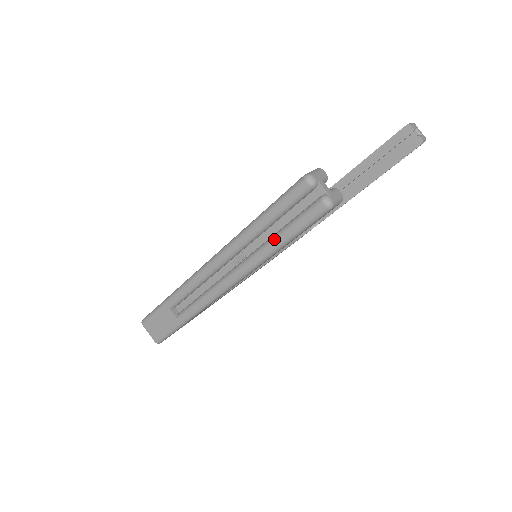
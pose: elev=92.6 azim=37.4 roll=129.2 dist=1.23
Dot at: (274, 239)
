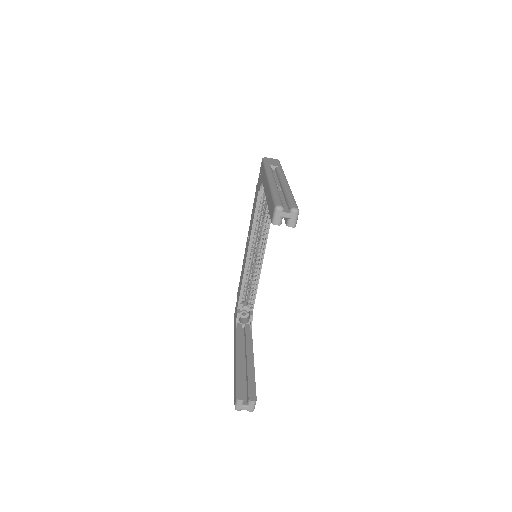
Dot at: occluded
